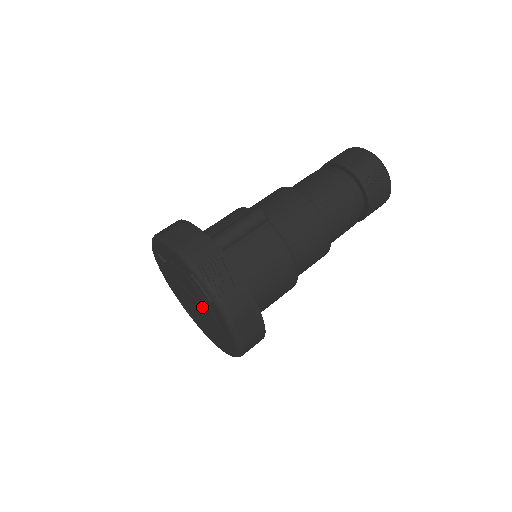
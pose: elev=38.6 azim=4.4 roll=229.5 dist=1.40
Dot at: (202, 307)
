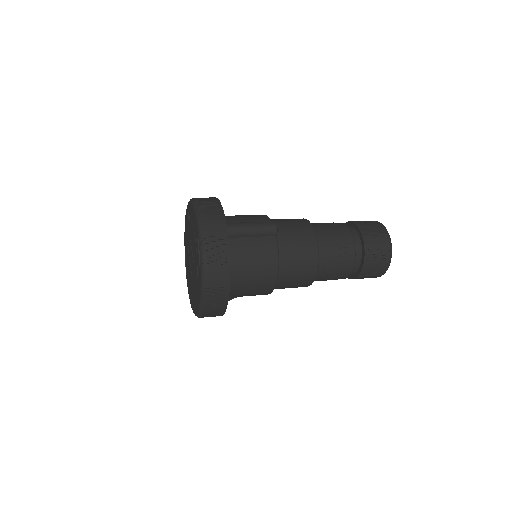
Dot at: (194, 266)
